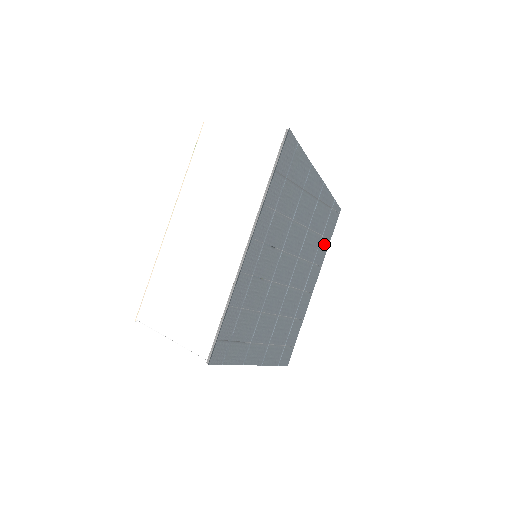
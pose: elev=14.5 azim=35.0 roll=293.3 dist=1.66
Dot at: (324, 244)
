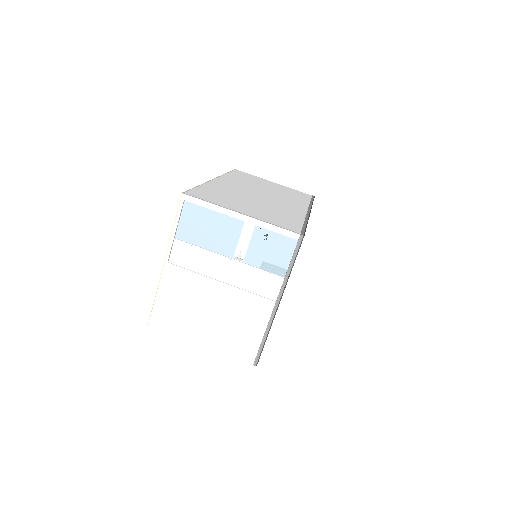
Dot at: occluded
